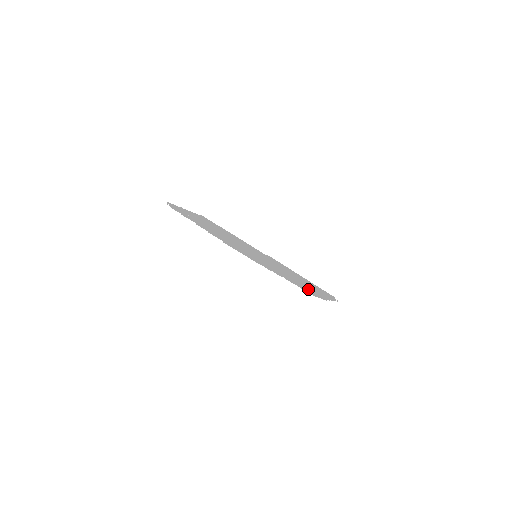
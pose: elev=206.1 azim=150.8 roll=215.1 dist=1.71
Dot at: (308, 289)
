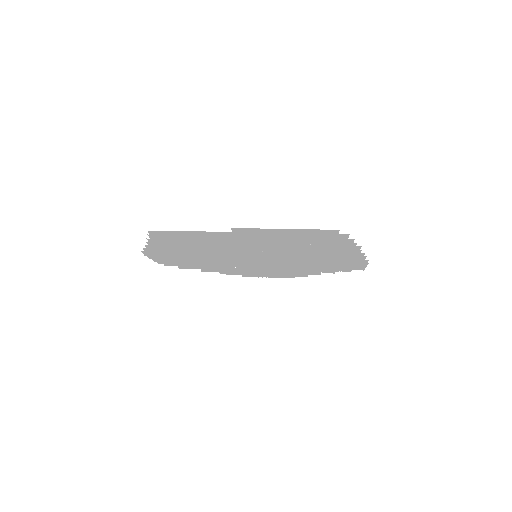
Dot at: (338, 259)
